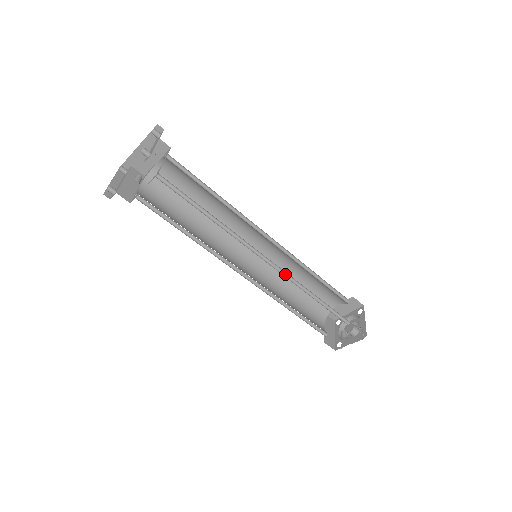
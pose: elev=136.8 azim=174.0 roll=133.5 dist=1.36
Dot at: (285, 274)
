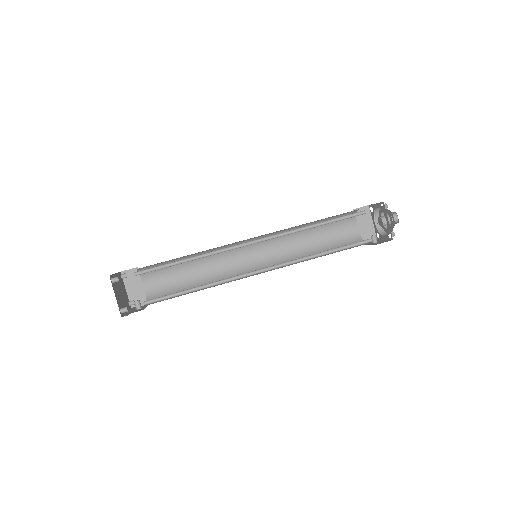
Dot at: (286, 262)
